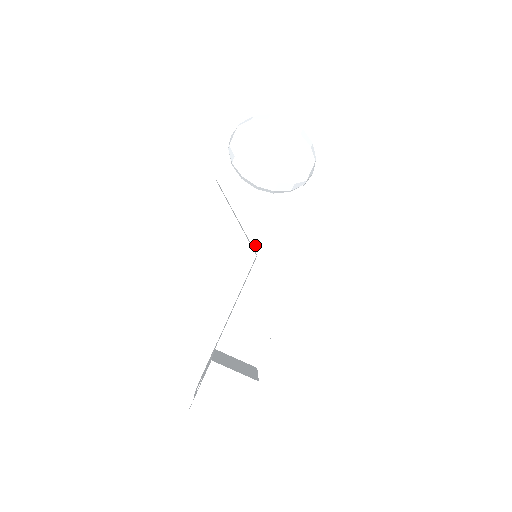
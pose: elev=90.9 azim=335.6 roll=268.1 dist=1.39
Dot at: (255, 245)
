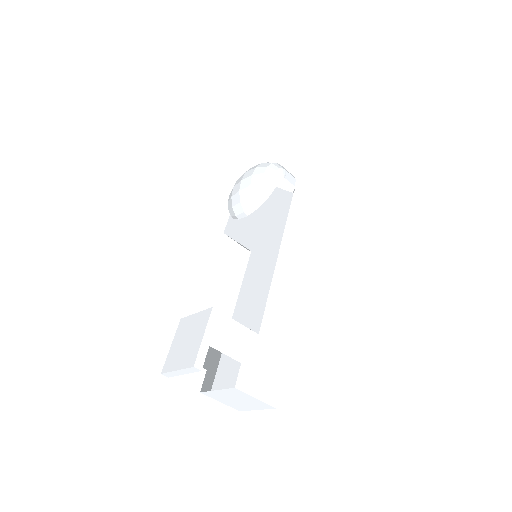
Dot at: (249, 246)
